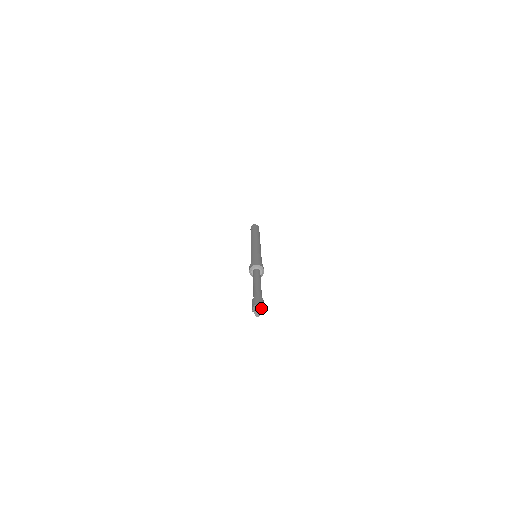
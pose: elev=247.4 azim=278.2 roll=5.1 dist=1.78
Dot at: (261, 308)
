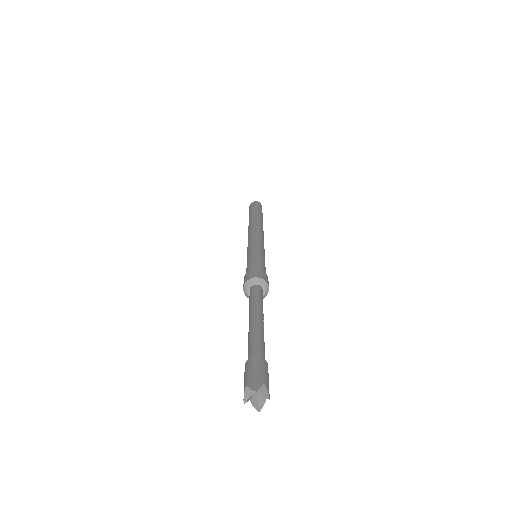
Dot at: (261, 390)
